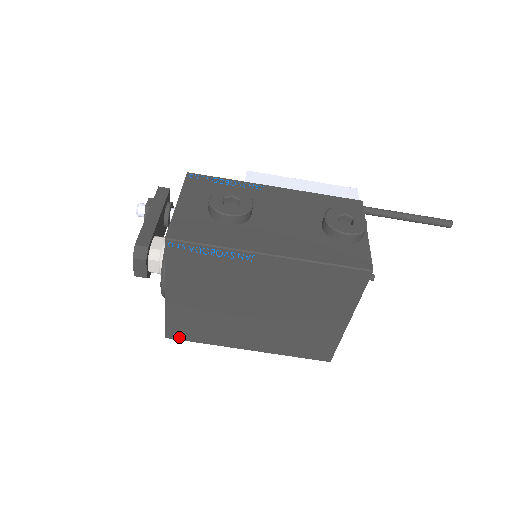
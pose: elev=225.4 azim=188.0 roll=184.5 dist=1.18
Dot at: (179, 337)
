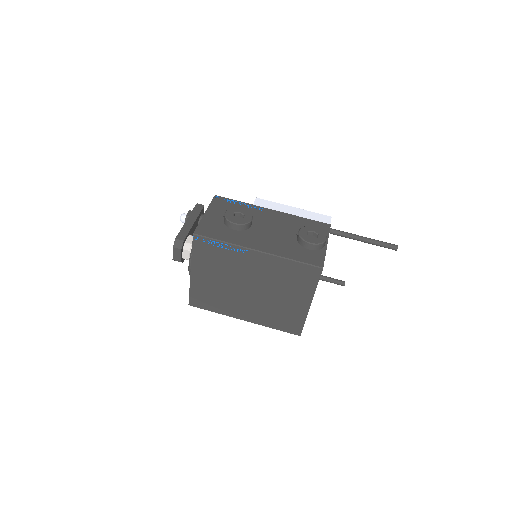
Dot at: (198, 305)
